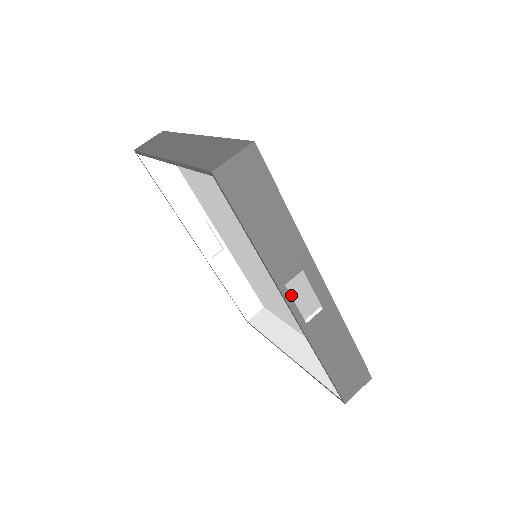
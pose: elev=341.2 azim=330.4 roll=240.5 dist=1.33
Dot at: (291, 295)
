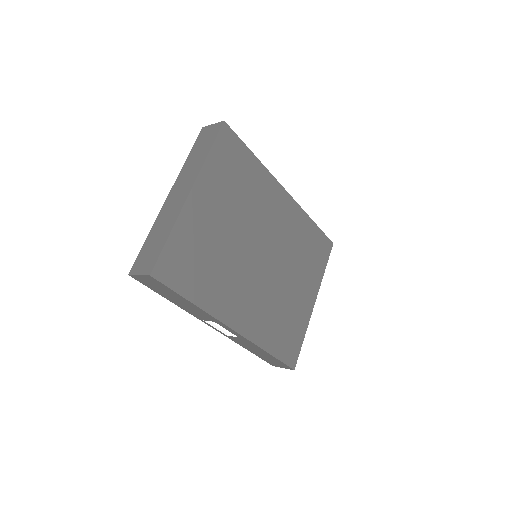
Dot at: occluded
